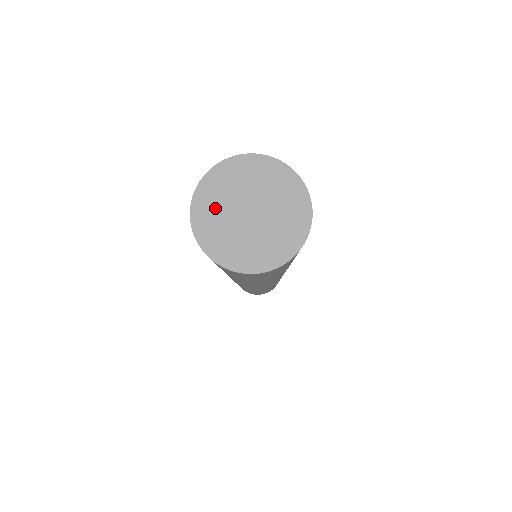
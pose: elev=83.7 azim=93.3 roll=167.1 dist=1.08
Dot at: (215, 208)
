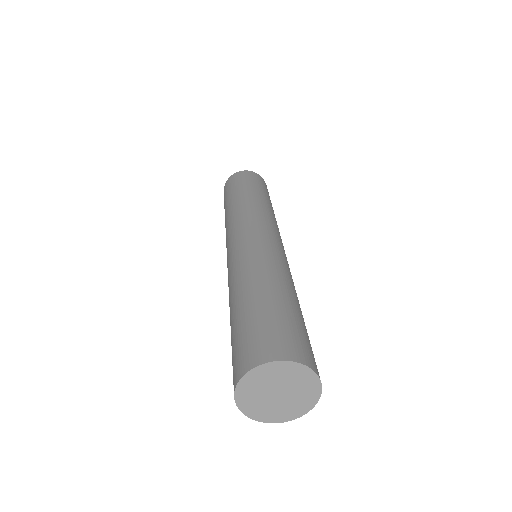
Dot at: (255, 387)
